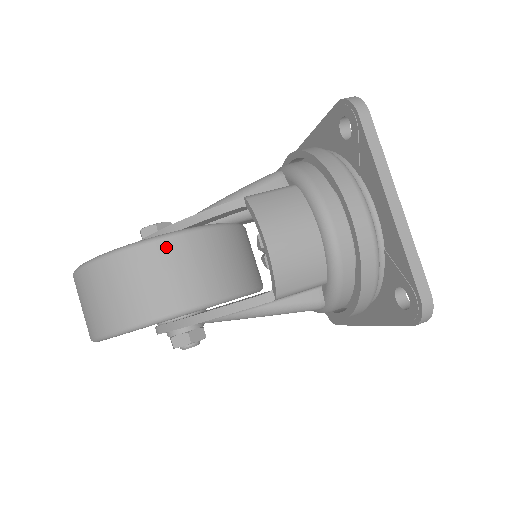
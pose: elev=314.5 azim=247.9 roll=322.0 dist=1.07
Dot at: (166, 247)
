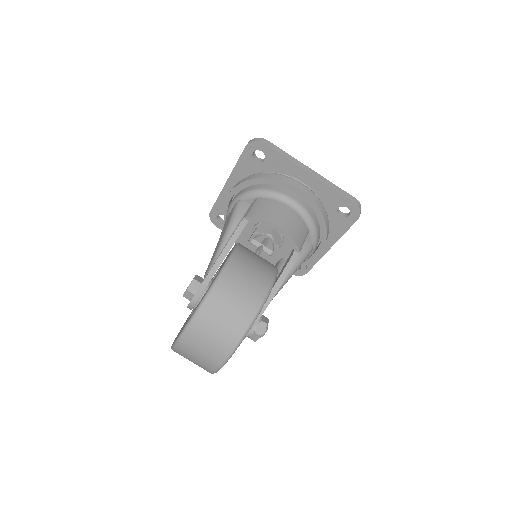
Dot at: (233, 267)
